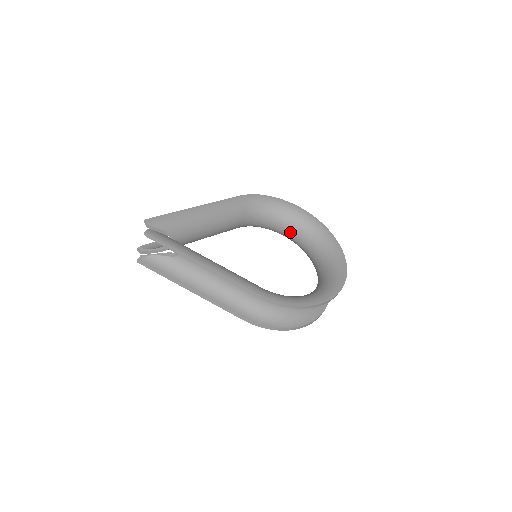
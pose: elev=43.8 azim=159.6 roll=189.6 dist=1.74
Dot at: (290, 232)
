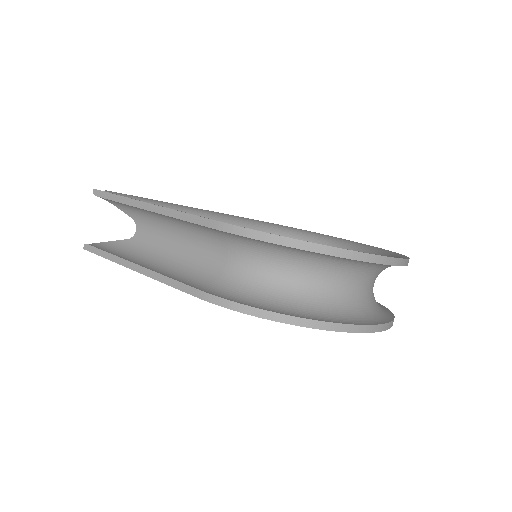
Dot at: occluded
